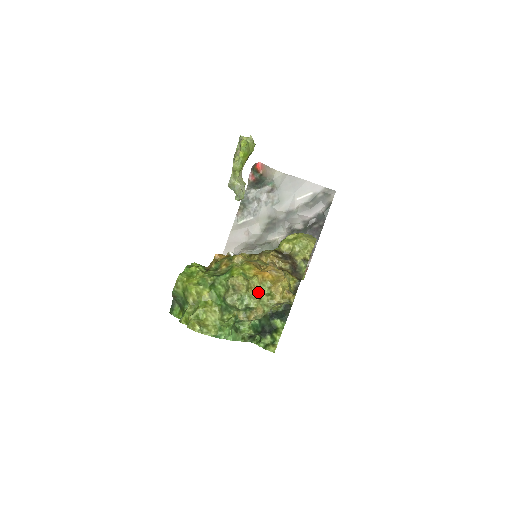
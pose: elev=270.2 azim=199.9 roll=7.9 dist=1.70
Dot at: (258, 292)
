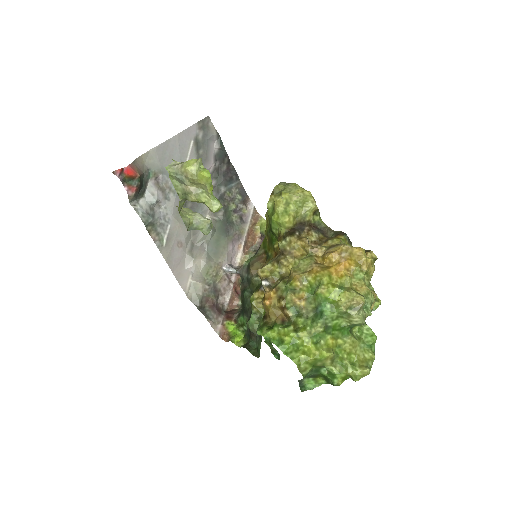
Dot at: (363, 285)
